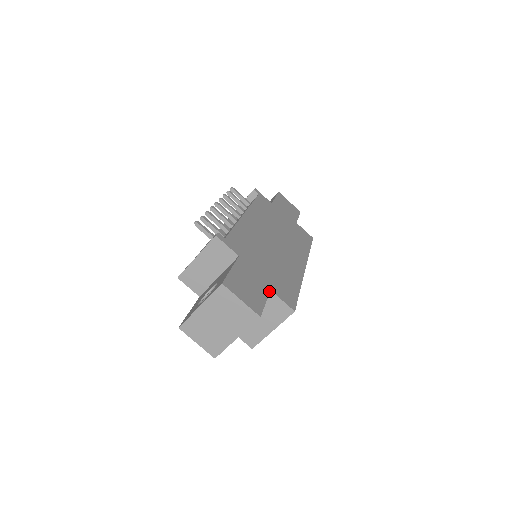
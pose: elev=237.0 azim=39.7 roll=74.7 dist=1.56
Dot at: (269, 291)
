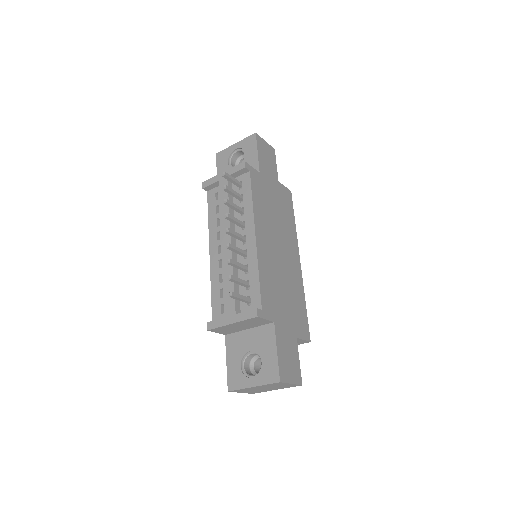
Dot at: occluded
